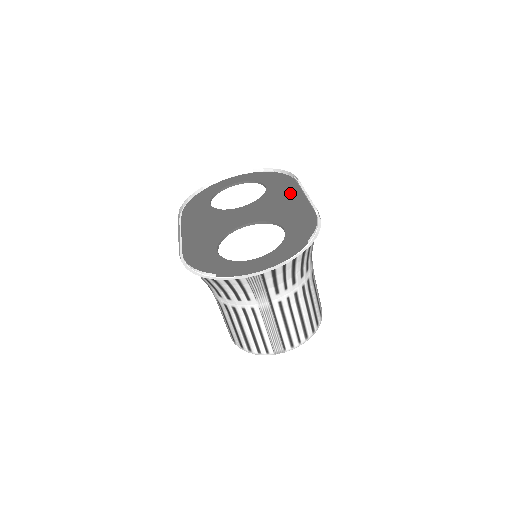
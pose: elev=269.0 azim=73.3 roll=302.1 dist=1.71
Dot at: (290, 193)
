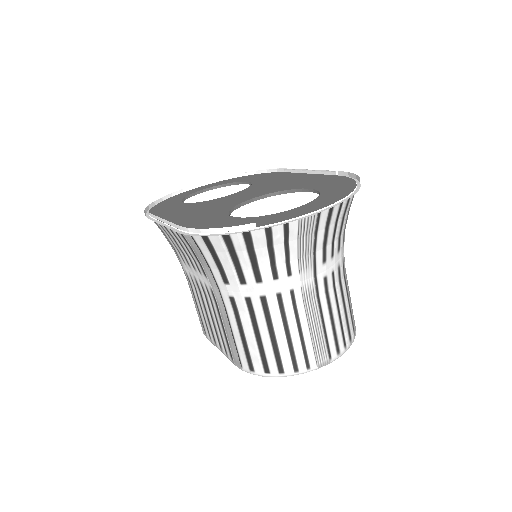
Dot at: (286, 176)
